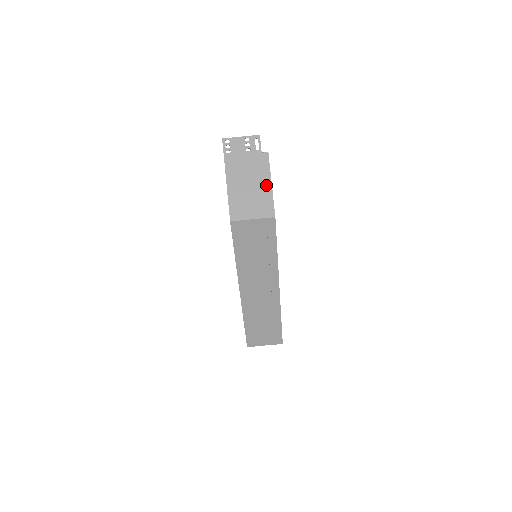
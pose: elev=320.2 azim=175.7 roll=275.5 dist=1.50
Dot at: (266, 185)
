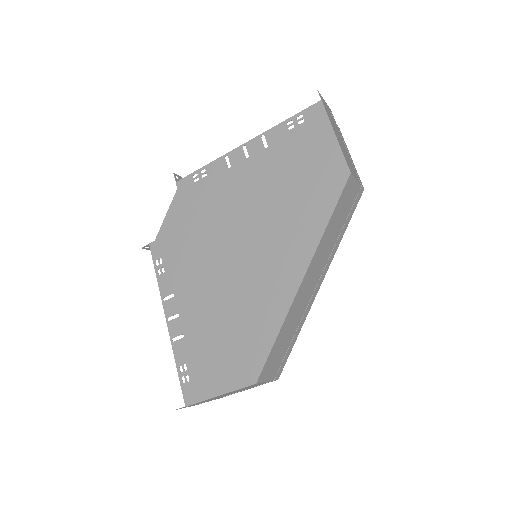
Dot at: (350, 156)
